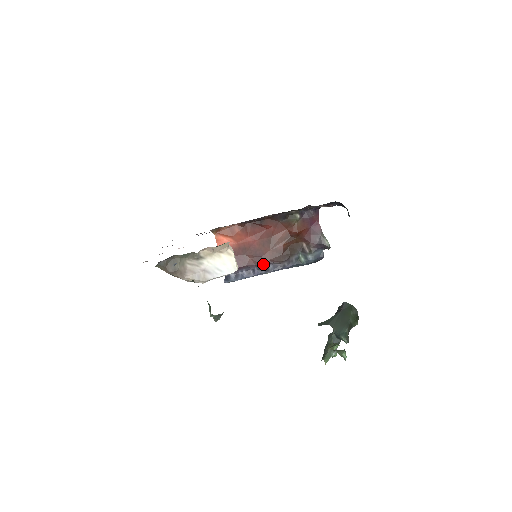
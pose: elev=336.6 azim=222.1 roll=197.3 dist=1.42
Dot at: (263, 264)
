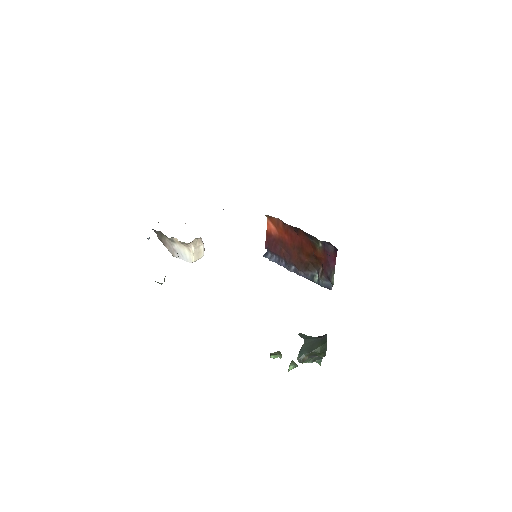
Dot at: (288, 262)
